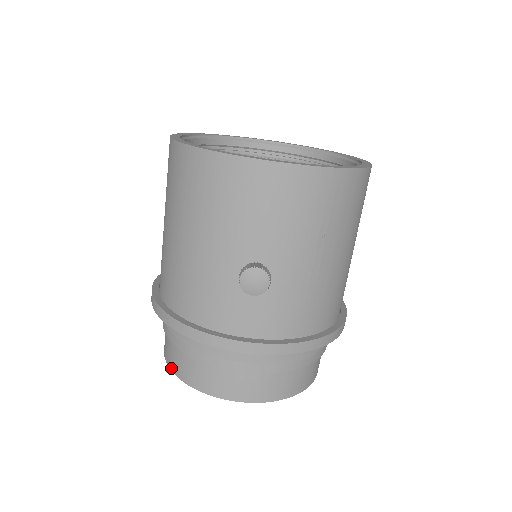
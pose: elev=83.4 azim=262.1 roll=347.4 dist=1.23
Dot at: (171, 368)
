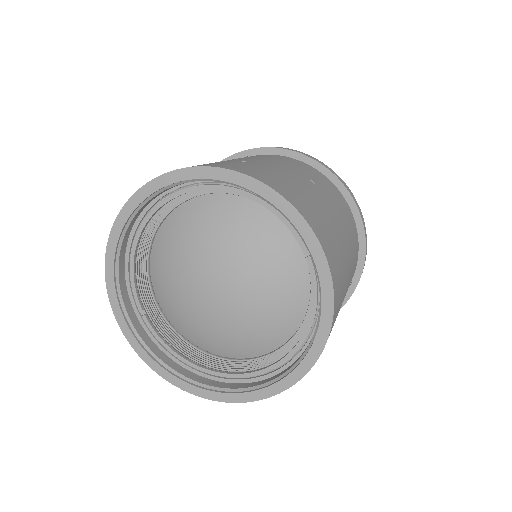
Dot at: occluded
